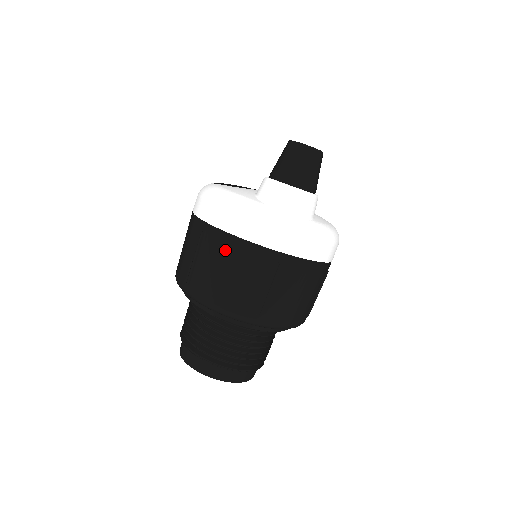
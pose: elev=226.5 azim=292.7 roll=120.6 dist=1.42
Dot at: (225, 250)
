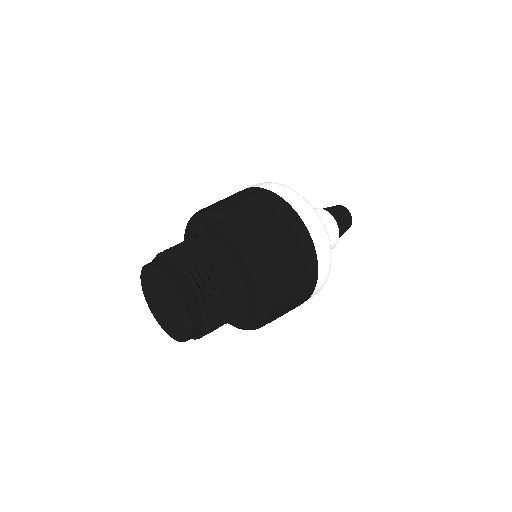
Dot at: (280, 210)
